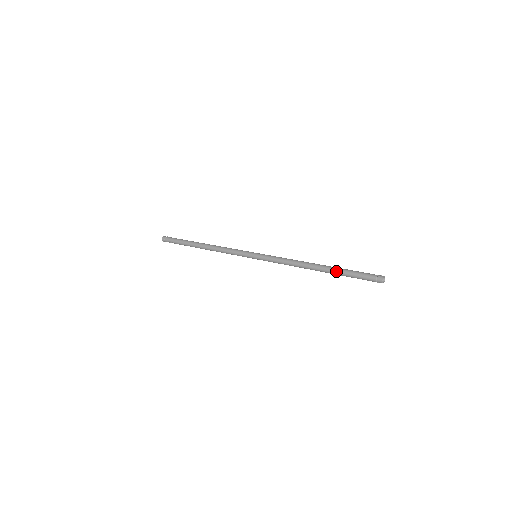
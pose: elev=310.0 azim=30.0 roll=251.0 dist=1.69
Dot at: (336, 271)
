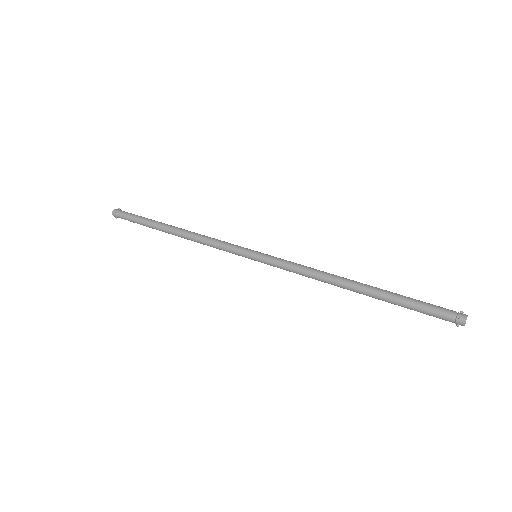
Dot at: (386, 300)
